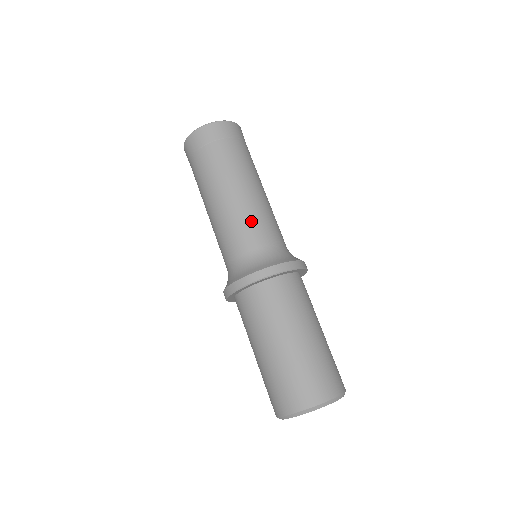
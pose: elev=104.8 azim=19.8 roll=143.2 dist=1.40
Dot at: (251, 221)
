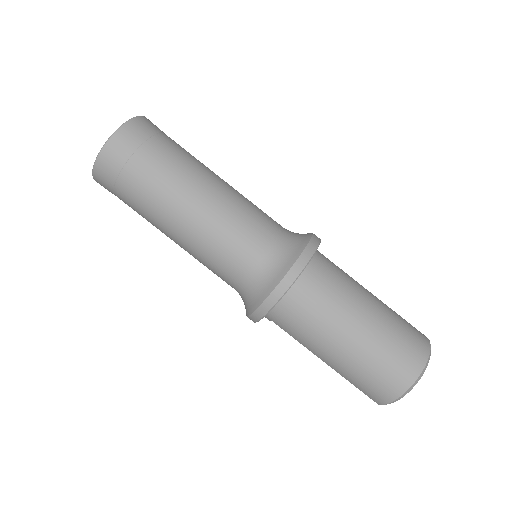
Dot at: (251, 209)
